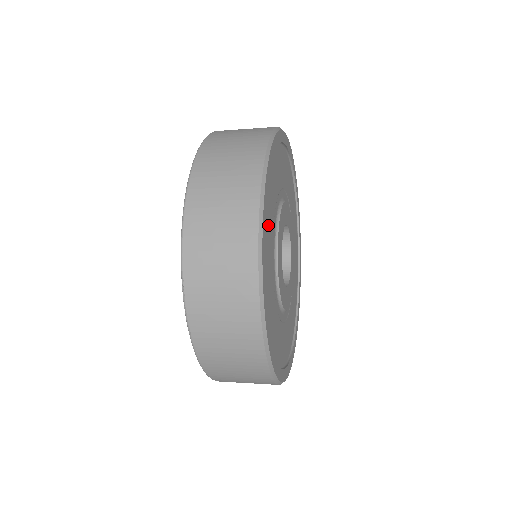
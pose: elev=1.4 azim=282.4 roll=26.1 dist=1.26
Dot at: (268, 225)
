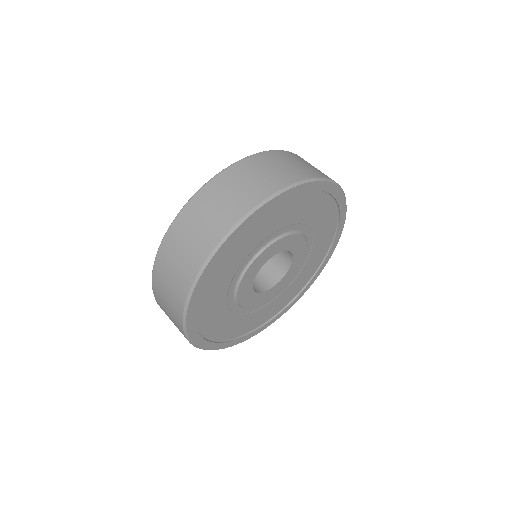
Dot at: (211, 316)
